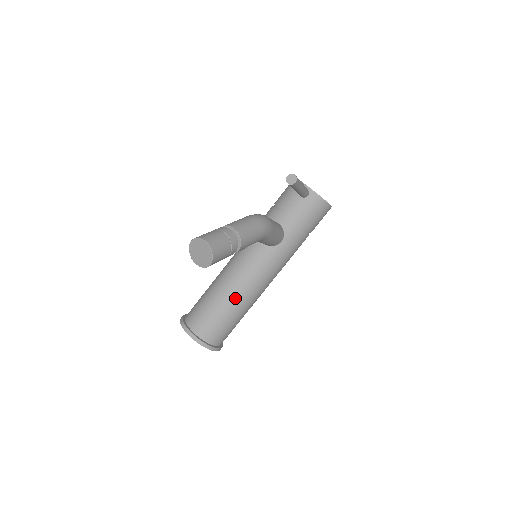
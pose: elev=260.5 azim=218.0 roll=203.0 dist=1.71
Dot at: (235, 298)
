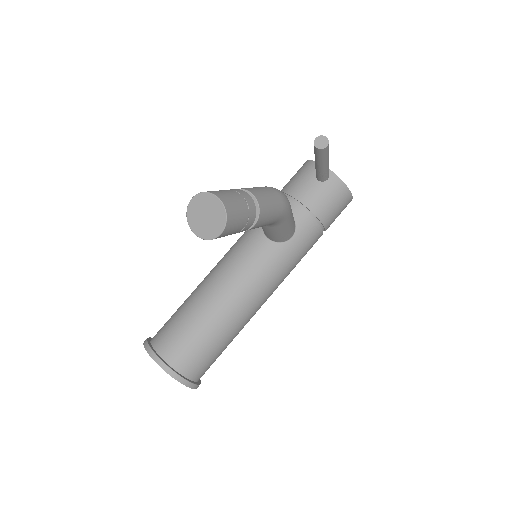
Dot at: (226, 312)
